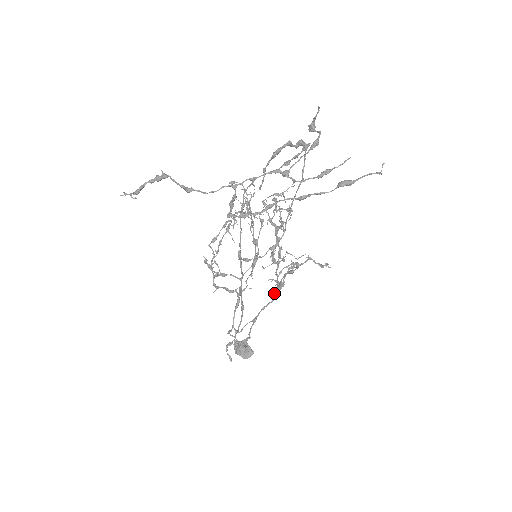
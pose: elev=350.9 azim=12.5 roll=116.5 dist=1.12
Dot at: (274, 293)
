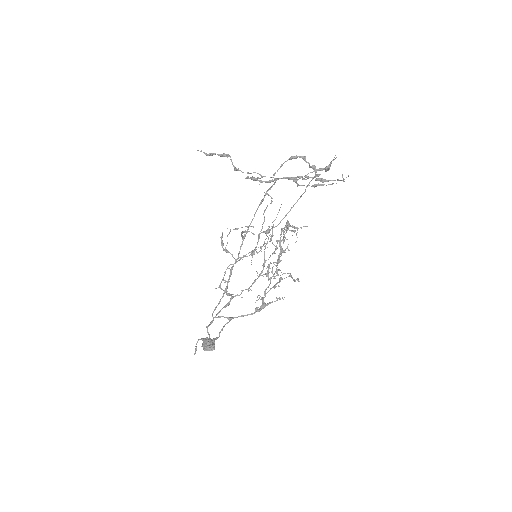
Dot at: (256, 307)
